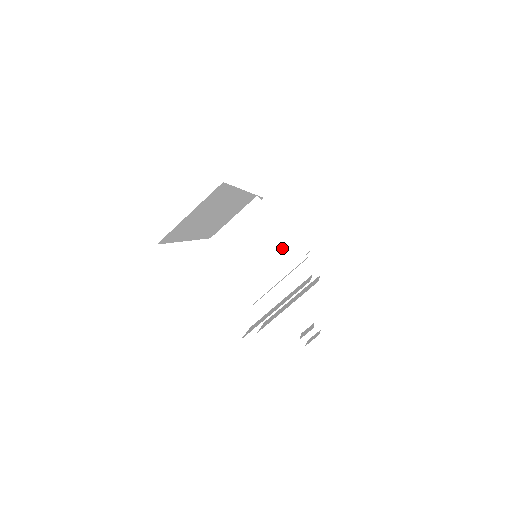
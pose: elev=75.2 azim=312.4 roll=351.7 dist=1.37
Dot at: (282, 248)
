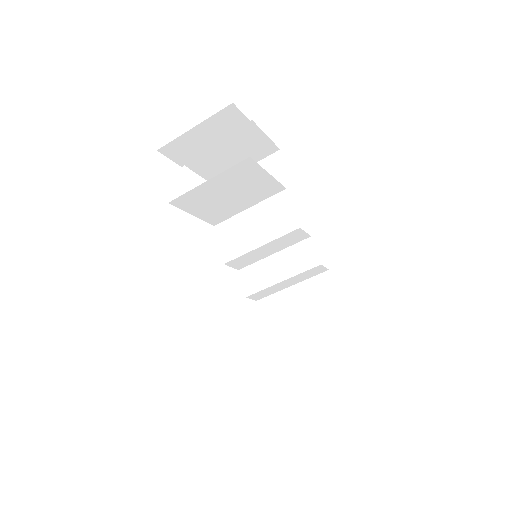
Dot at: (285, 235)
